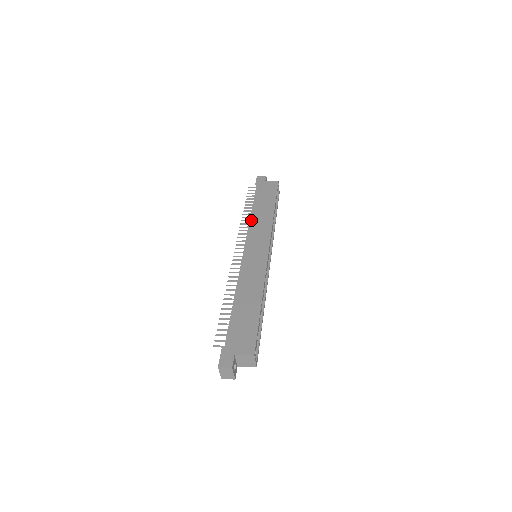
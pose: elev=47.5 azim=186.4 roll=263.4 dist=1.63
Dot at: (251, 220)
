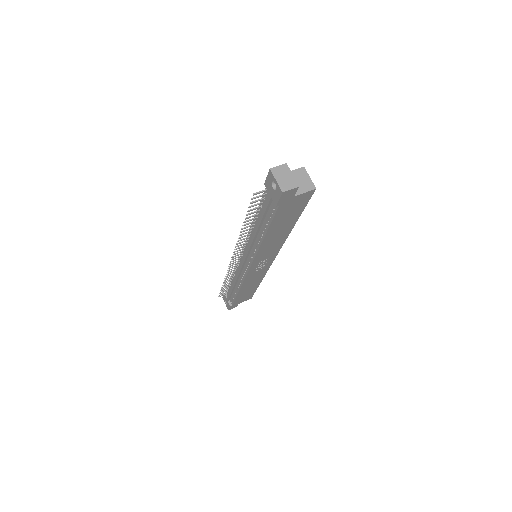
Dot at: occluded
